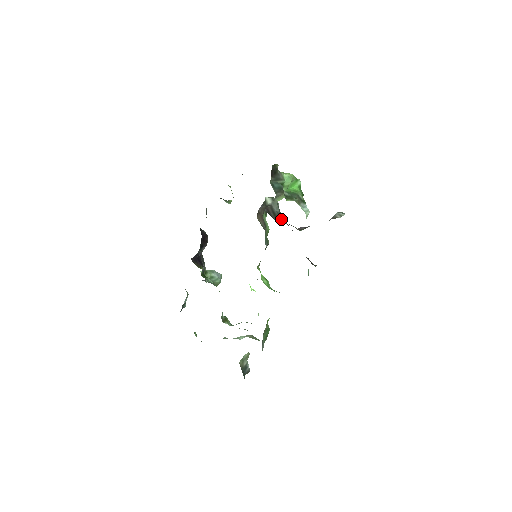
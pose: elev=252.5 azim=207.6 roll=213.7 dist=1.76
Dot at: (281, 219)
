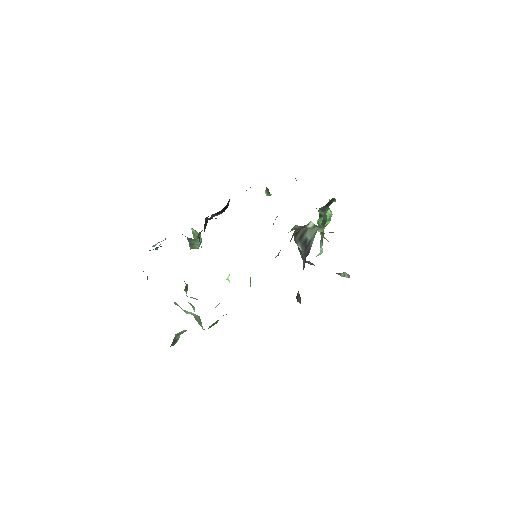
Dot at: (303, 244)
